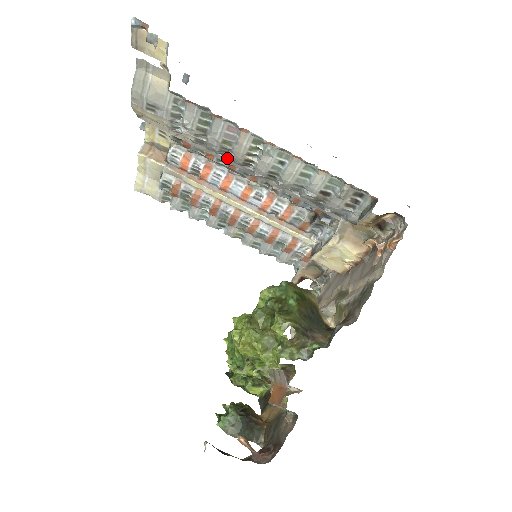
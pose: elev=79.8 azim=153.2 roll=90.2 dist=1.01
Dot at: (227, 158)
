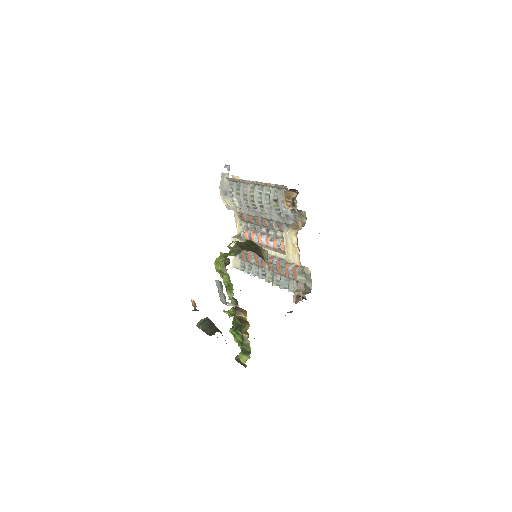
Dot at: (250, 209)
